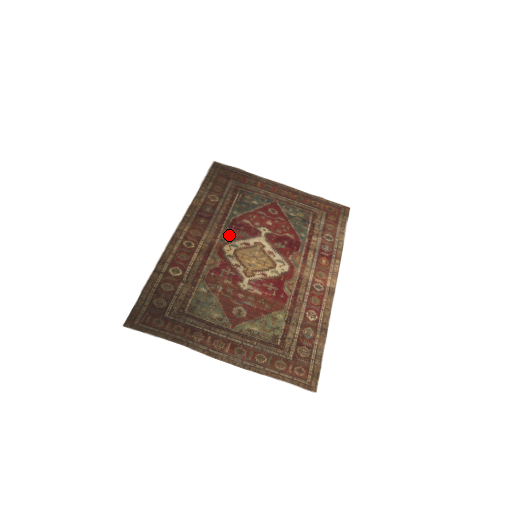
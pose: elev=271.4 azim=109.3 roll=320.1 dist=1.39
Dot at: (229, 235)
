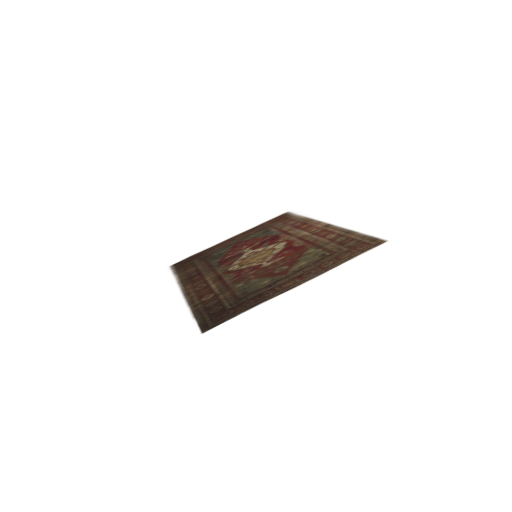
Dot at: (224, 266)
